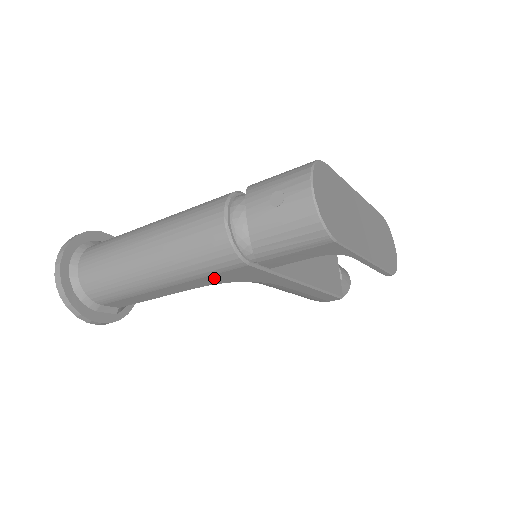
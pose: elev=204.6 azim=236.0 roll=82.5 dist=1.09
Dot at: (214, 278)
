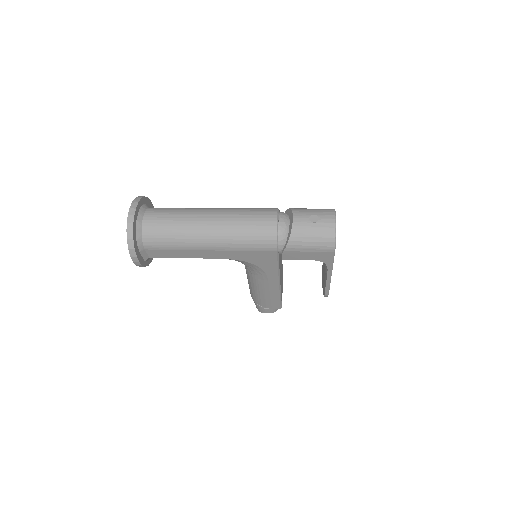
Dot at: (245, 254)
